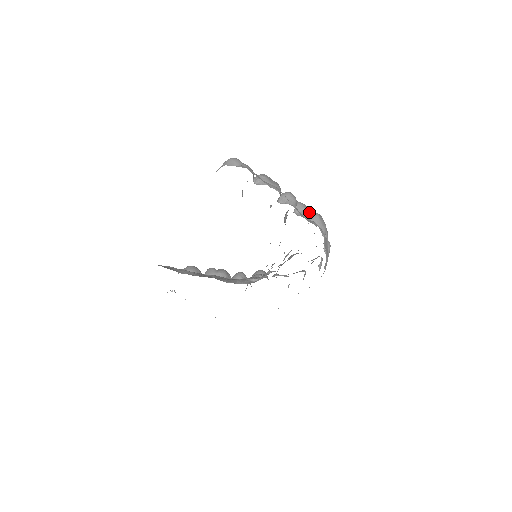
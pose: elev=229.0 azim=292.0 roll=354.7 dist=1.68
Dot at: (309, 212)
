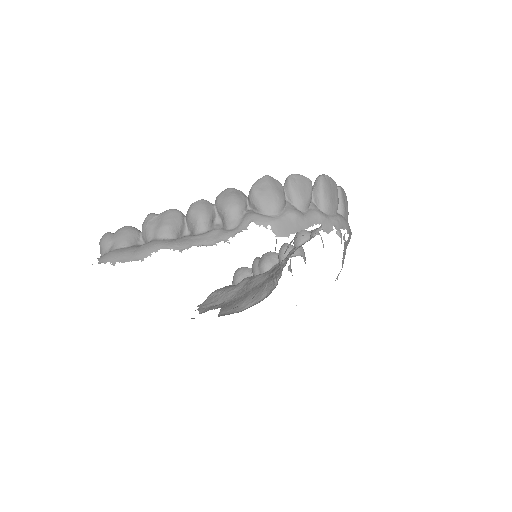
Dot at: (232, 208)
